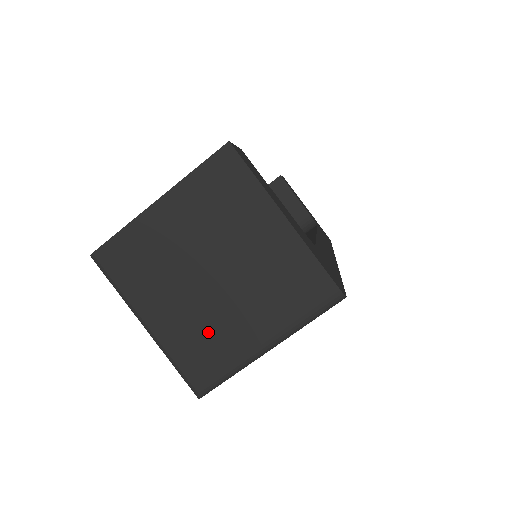
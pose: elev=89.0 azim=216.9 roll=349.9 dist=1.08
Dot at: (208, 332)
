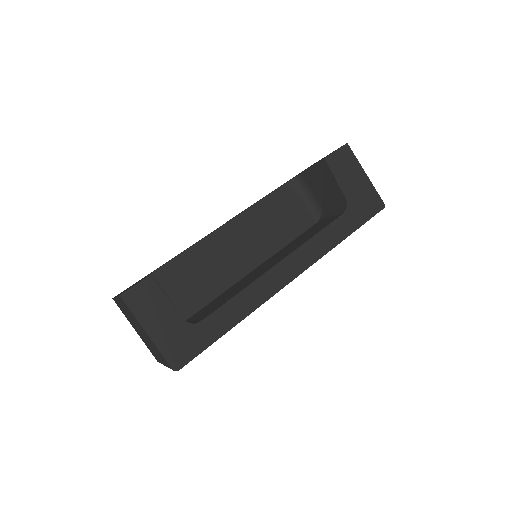
Dot at: (149, 347)
